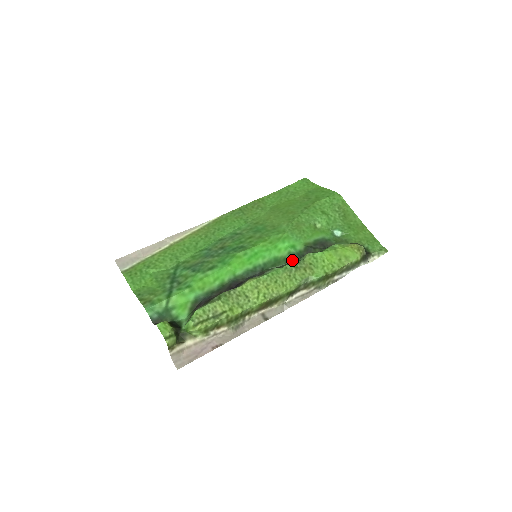
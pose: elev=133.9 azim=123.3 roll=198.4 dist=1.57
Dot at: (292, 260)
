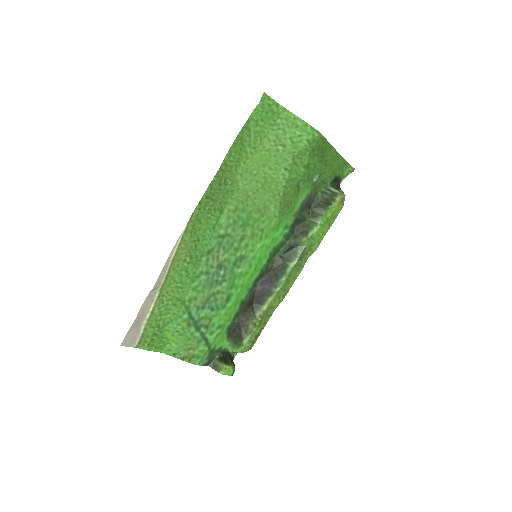
Dot at: (287, 240)
